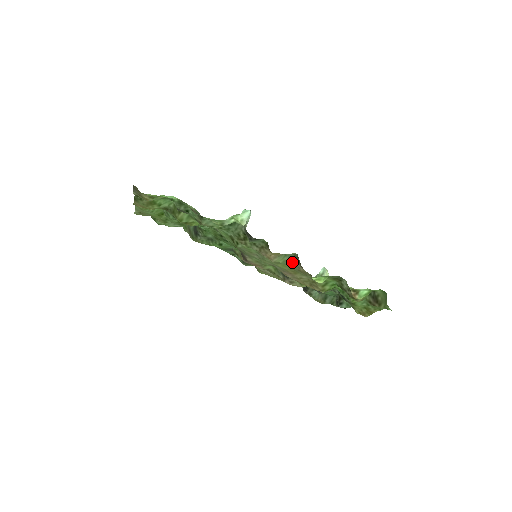
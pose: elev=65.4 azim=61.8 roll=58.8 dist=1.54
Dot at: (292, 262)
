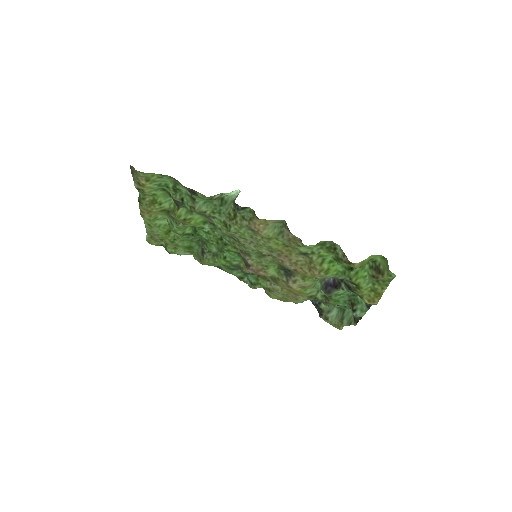
Dot at: (282, 232)
